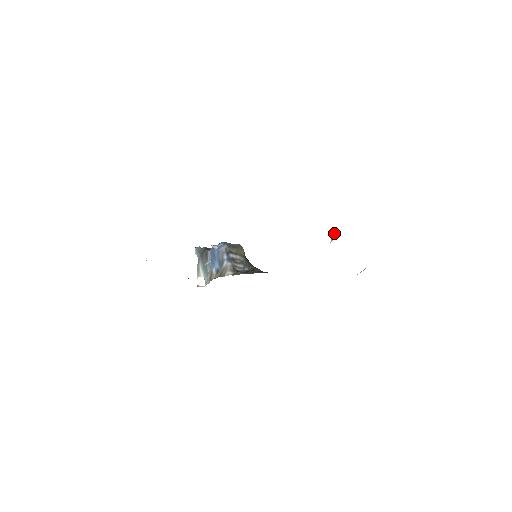
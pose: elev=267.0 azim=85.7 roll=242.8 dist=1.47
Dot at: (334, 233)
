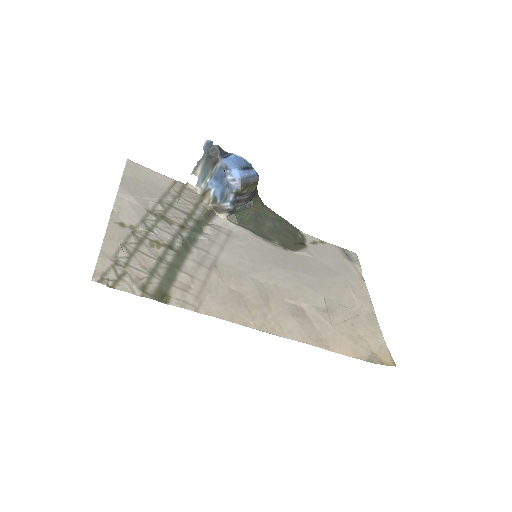
Dot at: (330, 318)
